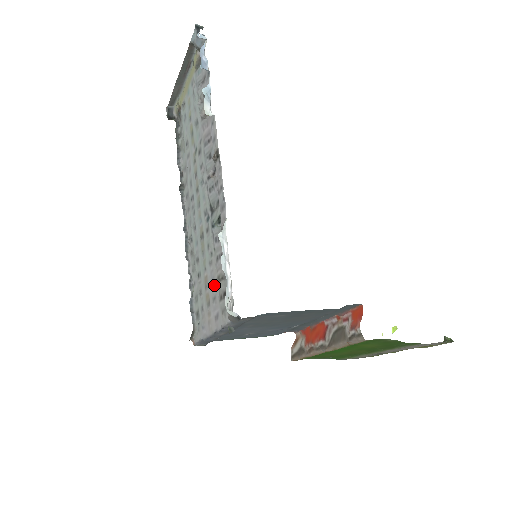
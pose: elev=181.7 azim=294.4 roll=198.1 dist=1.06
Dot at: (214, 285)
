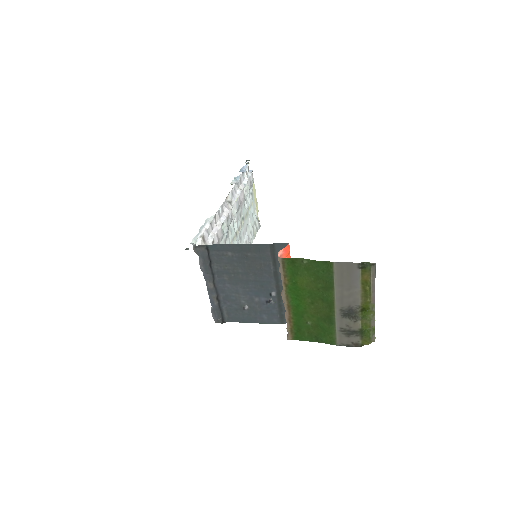
Dot at: occluded
